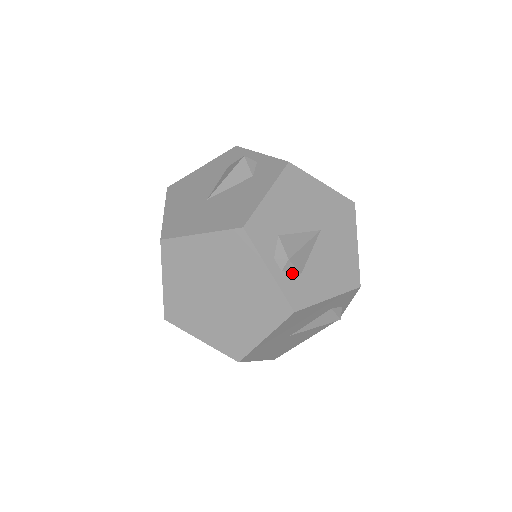
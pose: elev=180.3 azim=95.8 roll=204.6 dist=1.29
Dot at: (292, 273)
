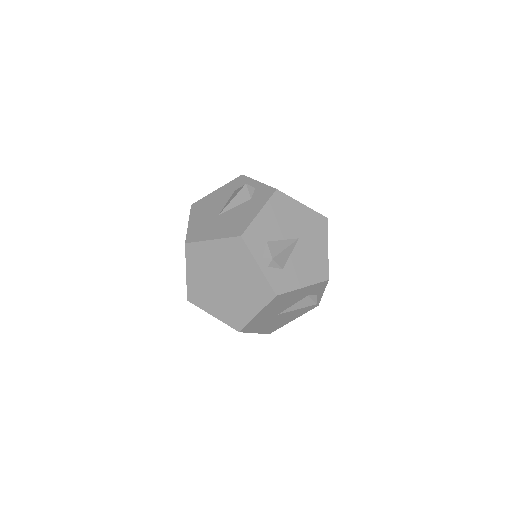
Dot at: (276, 268)
